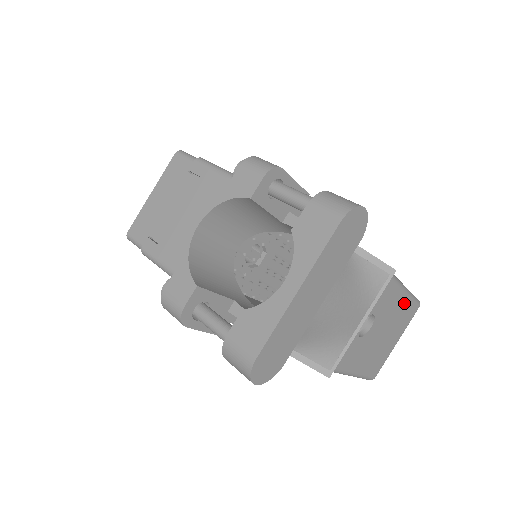
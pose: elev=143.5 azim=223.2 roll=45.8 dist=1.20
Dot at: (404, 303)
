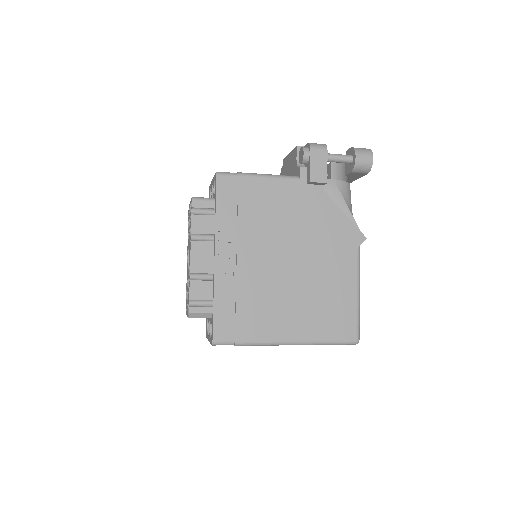
Dot at: occluded
